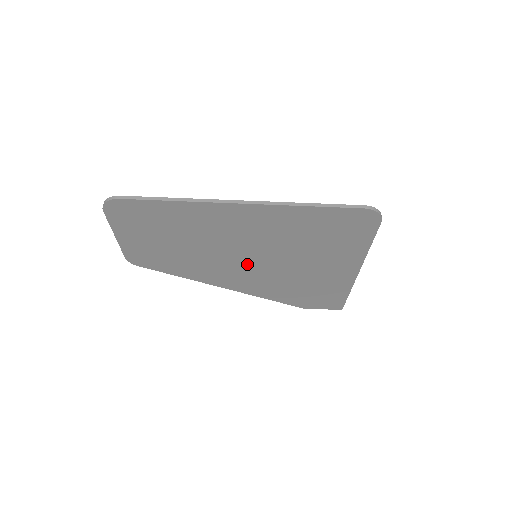
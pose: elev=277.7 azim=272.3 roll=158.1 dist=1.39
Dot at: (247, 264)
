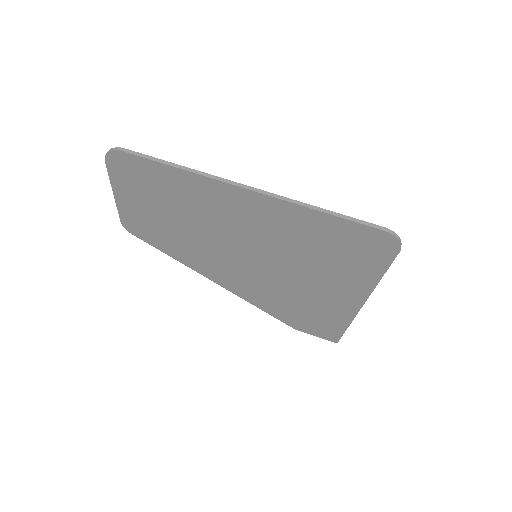
Dot at: (245, 263)
